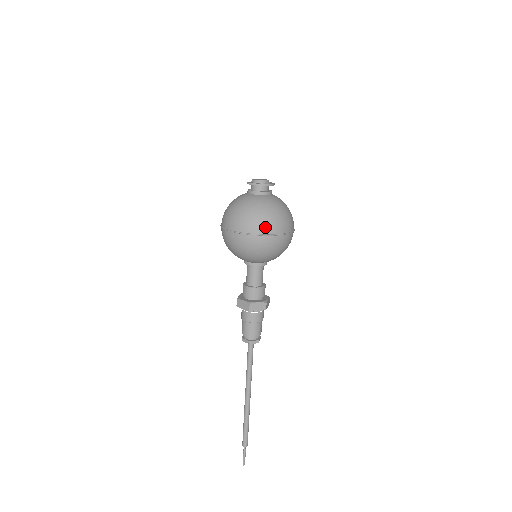
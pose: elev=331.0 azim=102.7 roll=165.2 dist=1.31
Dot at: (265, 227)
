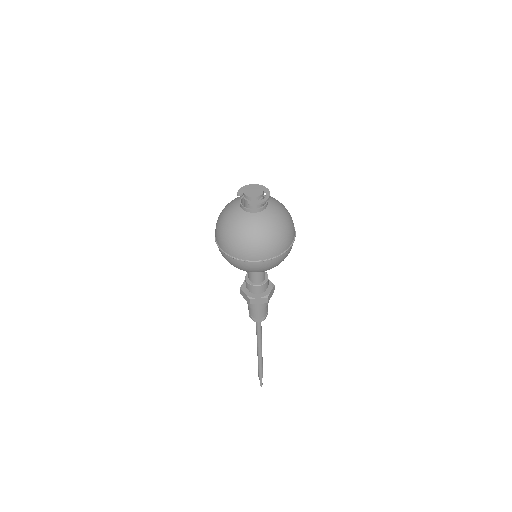
Dot at: (289, 240)
